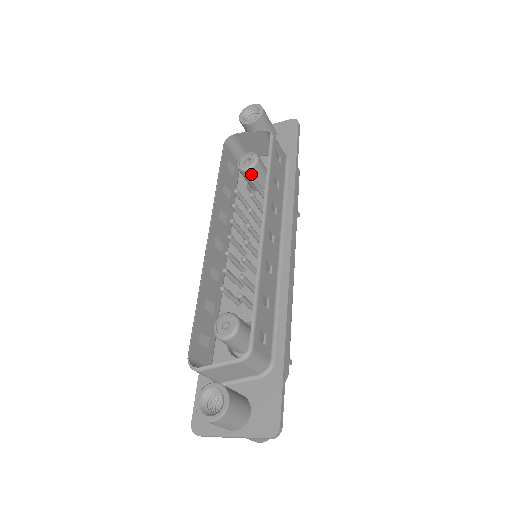
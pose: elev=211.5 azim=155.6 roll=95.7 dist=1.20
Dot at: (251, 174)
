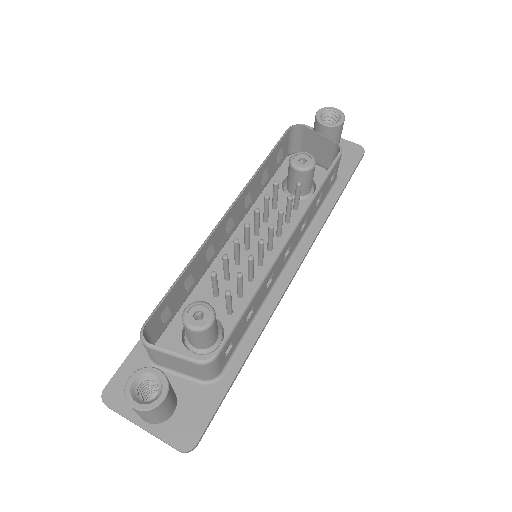
Dot at: (298, 175)
